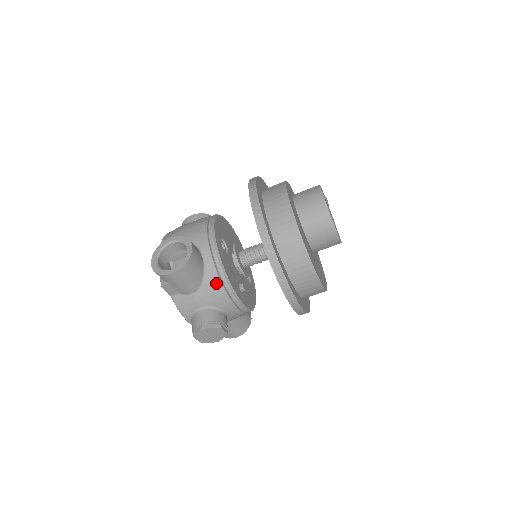
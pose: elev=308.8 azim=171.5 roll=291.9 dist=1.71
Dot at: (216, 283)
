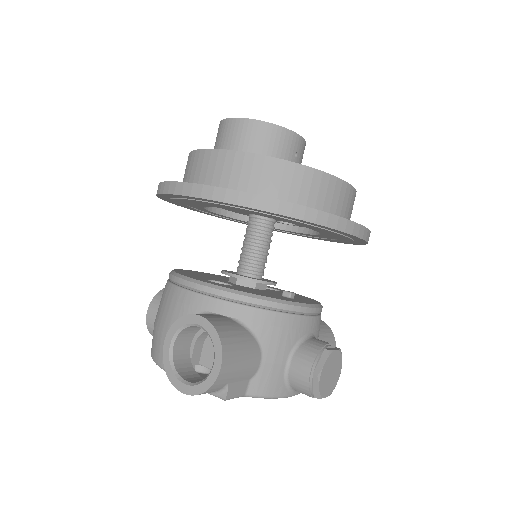
Dot at: (268, 319)
